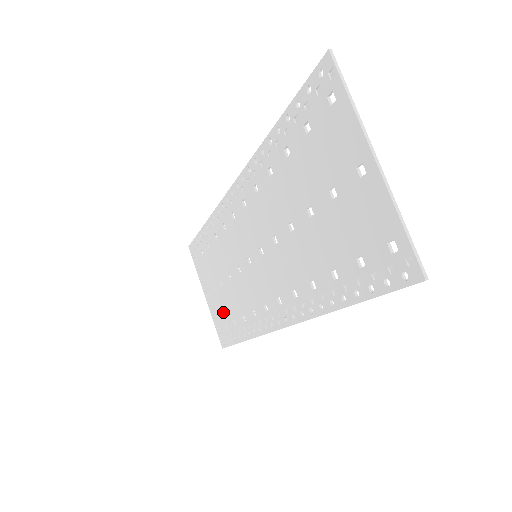
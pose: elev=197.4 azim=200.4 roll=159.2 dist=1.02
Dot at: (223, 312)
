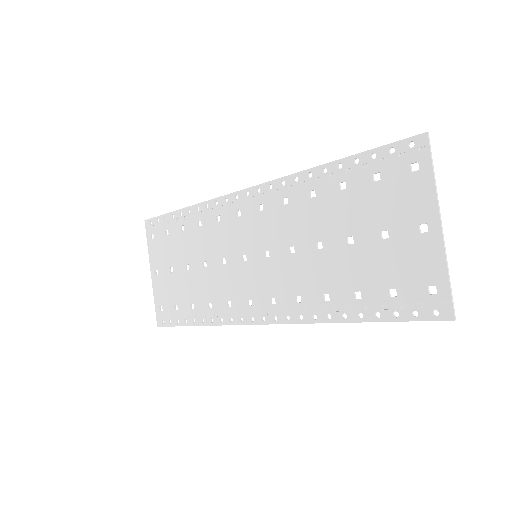
Dot at: (177, 294)
